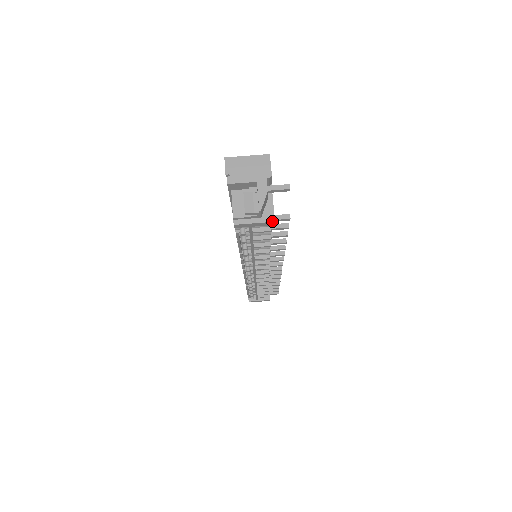
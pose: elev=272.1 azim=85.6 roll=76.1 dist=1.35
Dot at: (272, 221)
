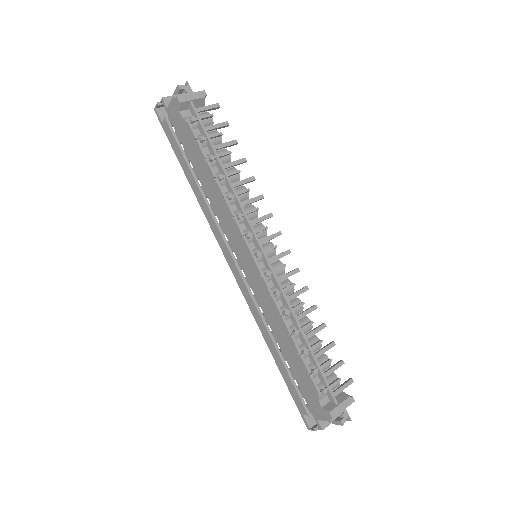
Dot at: (202, 91)
